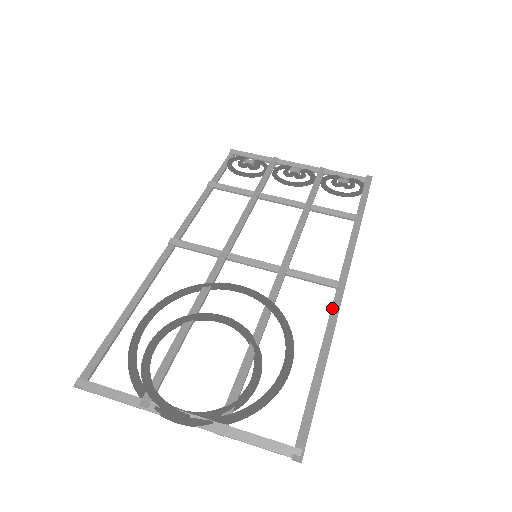
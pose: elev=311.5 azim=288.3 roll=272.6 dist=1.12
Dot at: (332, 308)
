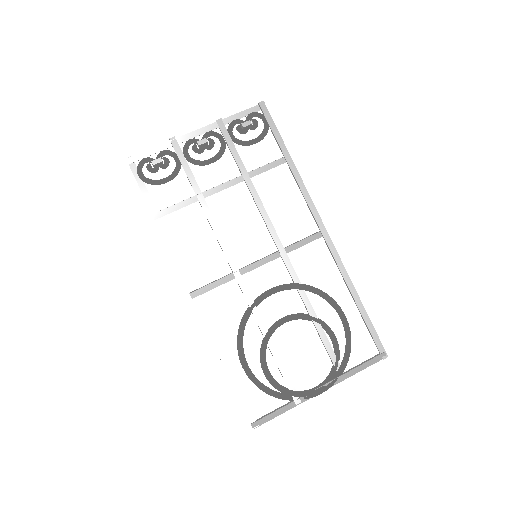
Dot at: (334, 257)
